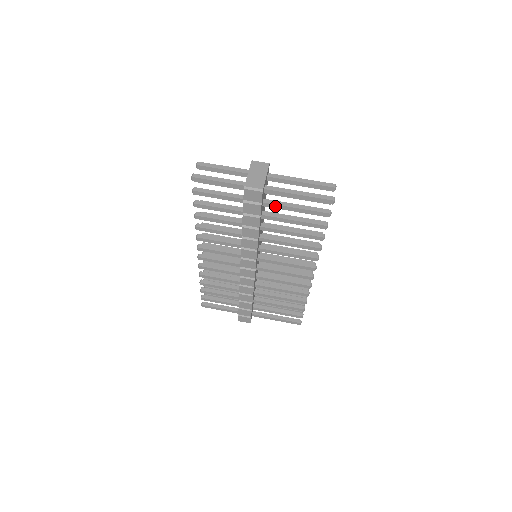
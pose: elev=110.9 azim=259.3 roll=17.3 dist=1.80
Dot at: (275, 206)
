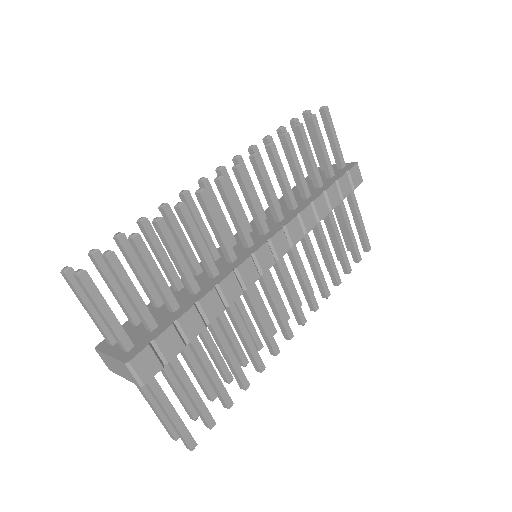
Dot at: occluded
